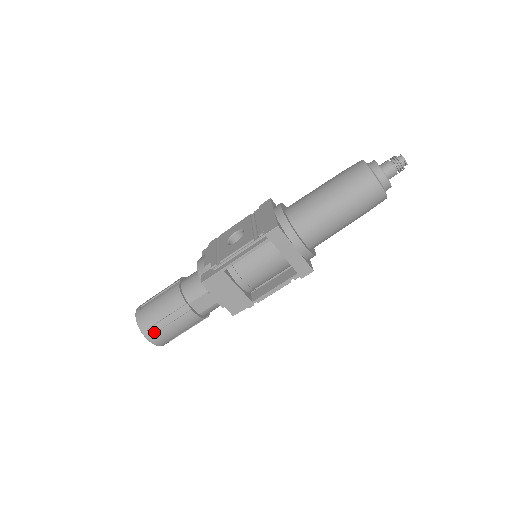
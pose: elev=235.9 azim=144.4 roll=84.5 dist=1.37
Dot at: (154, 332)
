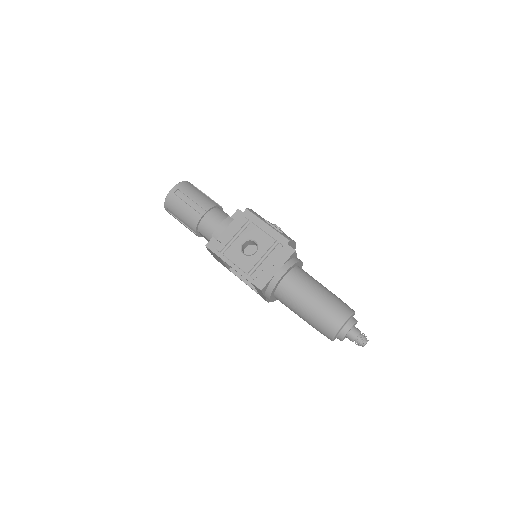
Dot at: (171, 213)
